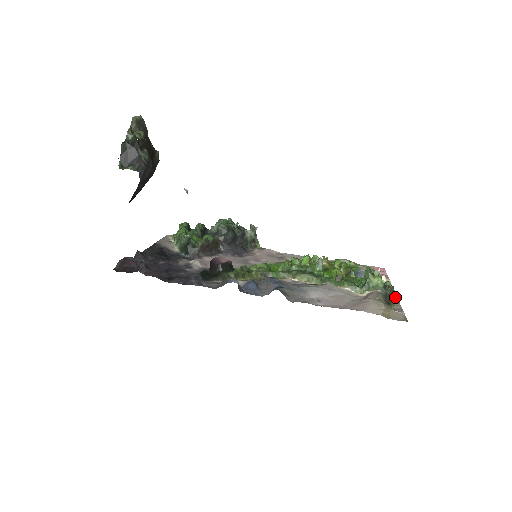
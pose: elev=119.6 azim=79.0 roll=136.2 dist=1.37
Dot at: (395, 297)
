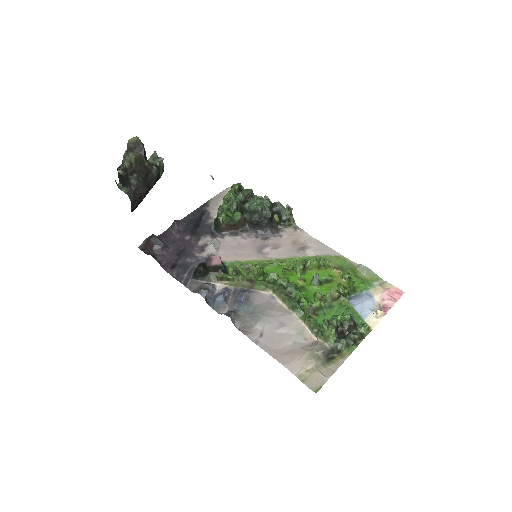
Dot at: (351, 350)
